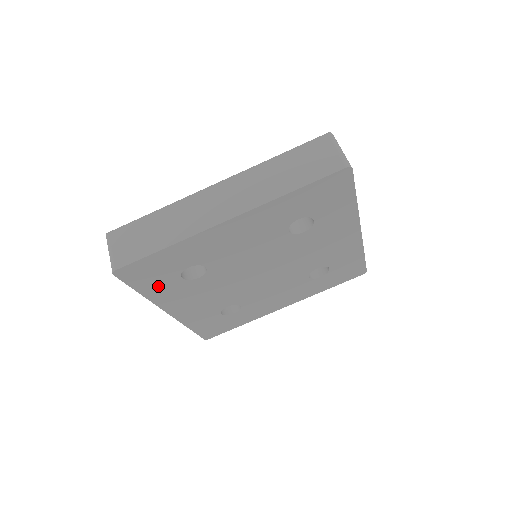
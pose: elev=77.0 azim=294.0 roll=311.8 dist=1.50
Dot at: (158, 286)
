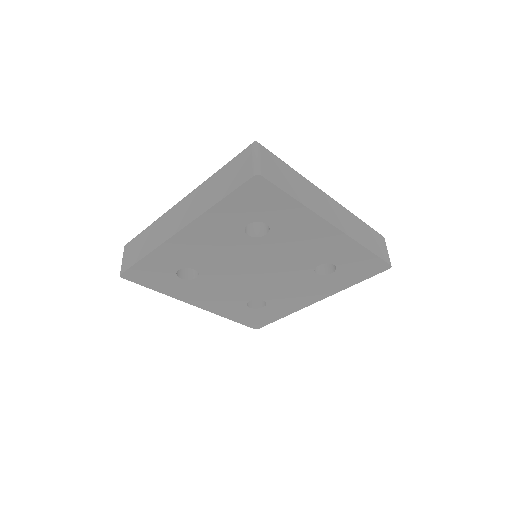
Dot at: (166, 285)
